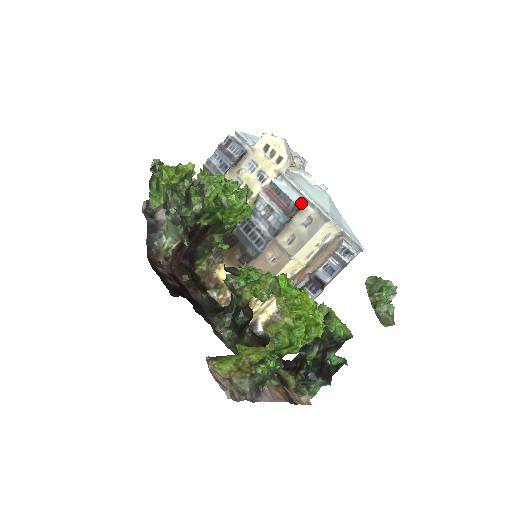
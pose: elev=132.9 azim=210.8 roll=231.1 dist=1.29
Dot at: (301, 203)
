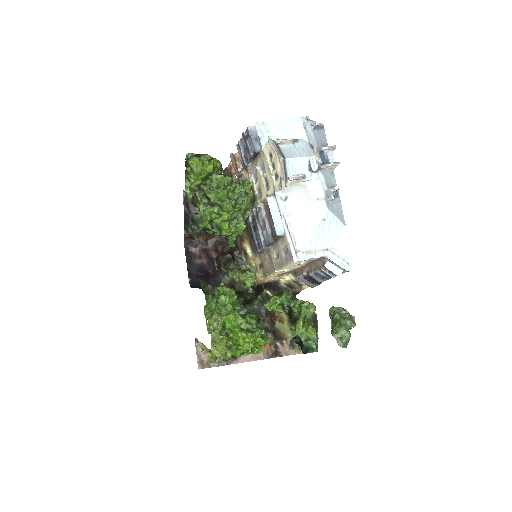
Dot at: (282, 232)
